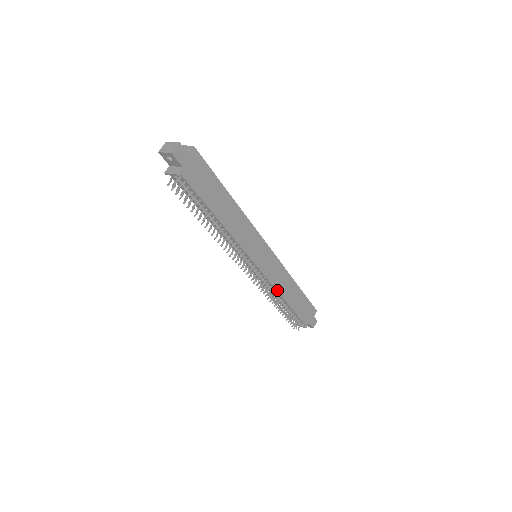
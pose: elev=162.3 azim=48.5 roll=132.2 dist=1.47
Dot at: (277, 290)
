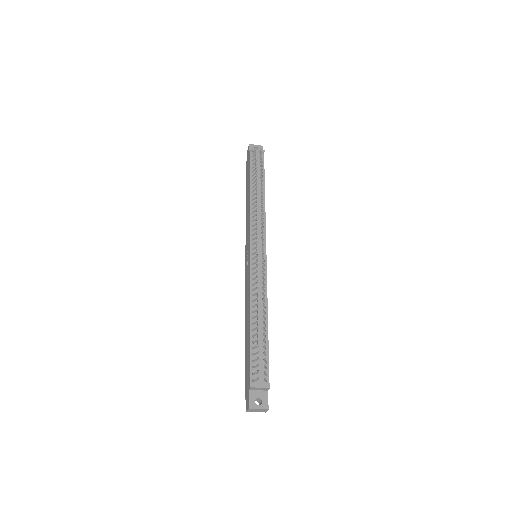
Dot at: occluded
